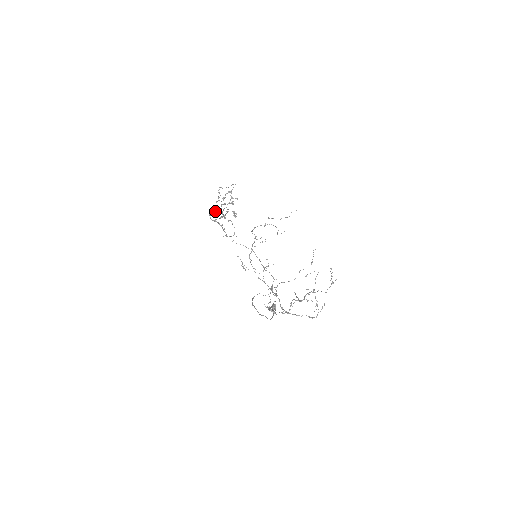
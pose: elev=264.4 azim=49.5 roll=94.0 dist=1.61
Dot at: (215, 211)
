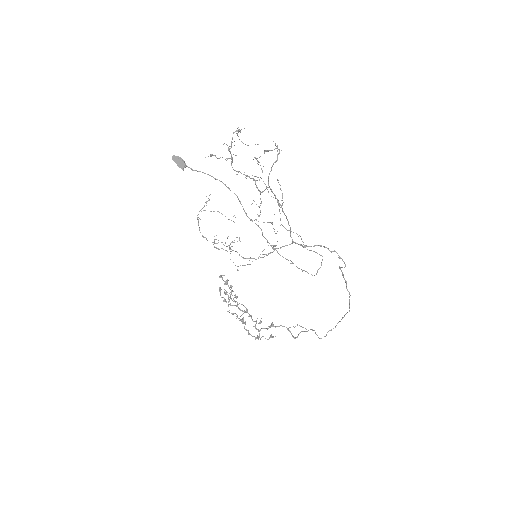
Dot at: (244, 323)
